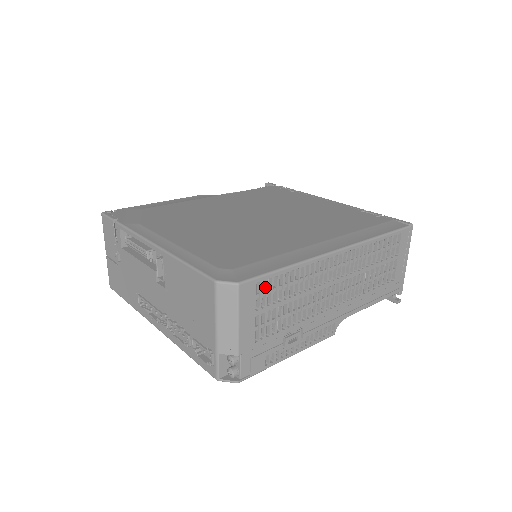
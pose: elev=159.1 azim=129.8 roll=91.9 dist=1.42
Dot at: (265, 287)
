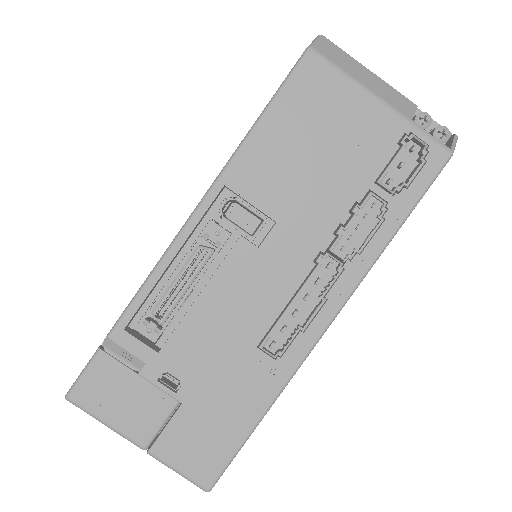
Dot at: occluded
